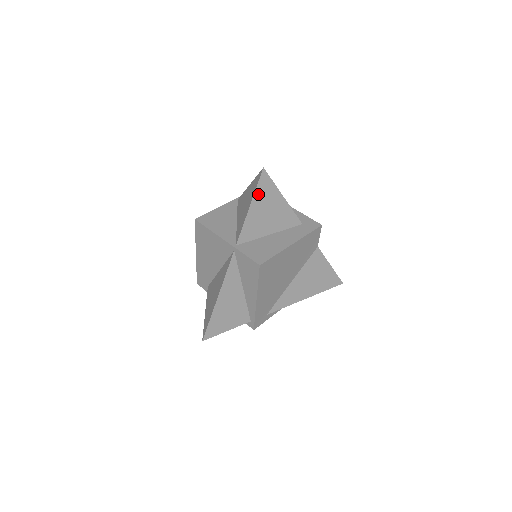
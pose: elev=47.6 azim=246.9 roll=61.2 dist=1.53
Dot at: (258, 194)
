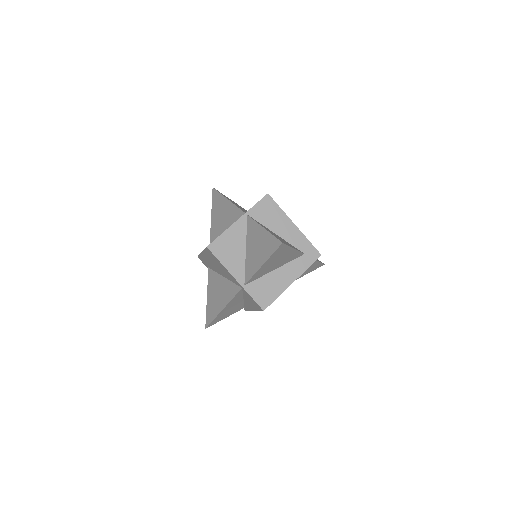
Dot at: (272, 256)
